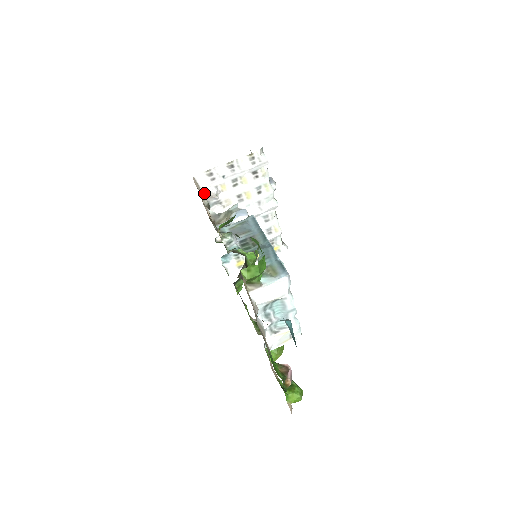
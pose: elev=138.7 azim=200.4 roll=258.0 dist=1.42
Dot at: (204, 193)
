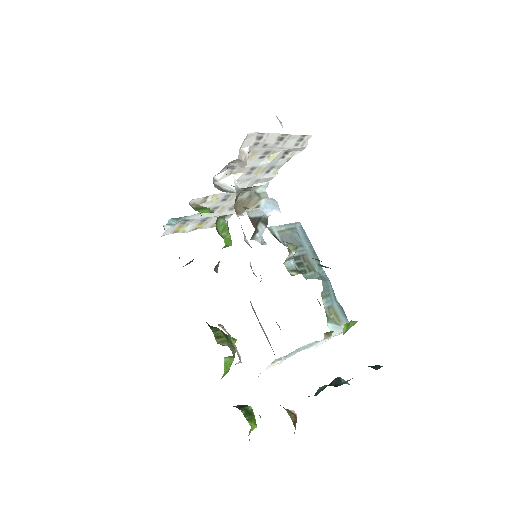
Dot at: (240, 157)
